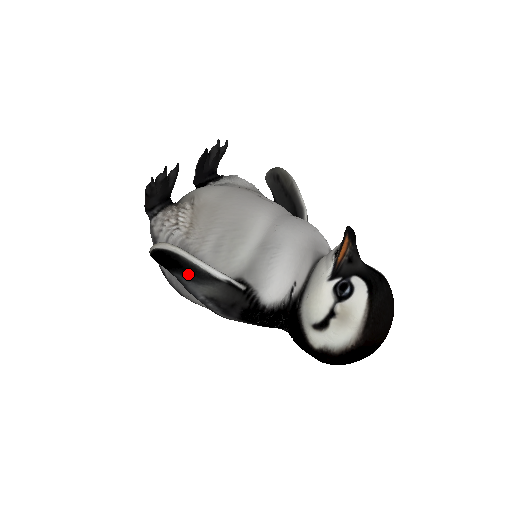
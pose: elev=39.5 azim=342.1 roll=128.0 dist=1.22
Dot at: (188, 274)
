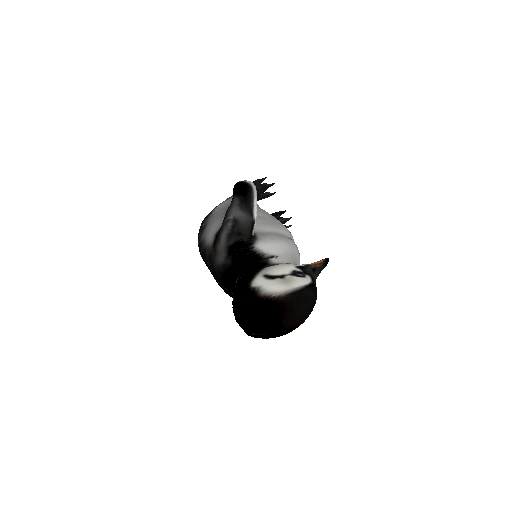
Dot at: (243, 201)
